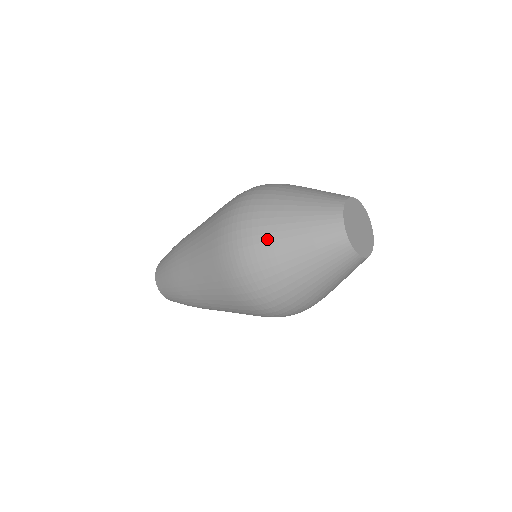
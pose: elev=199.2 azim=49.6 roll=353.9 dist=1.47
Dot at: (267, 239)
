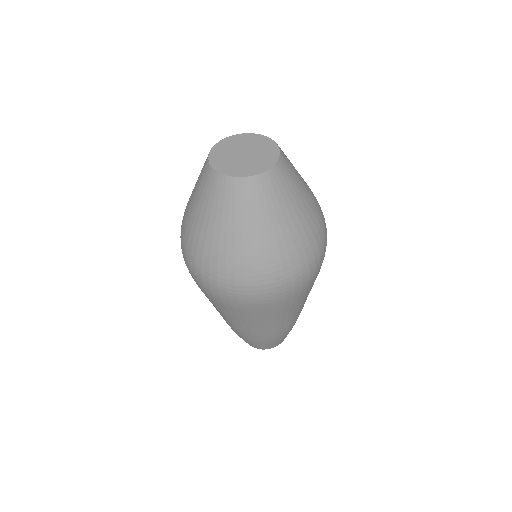
Dot at: (184, 223)
